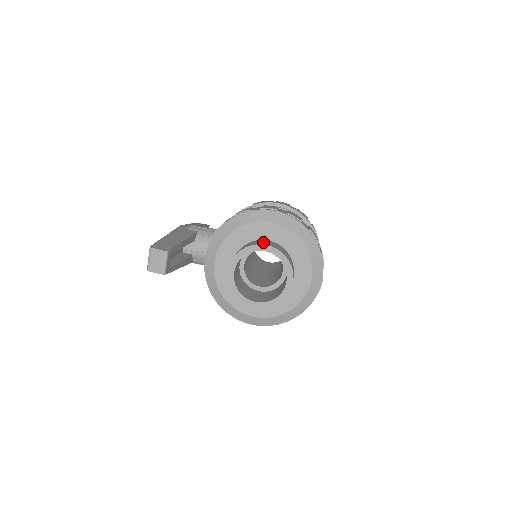
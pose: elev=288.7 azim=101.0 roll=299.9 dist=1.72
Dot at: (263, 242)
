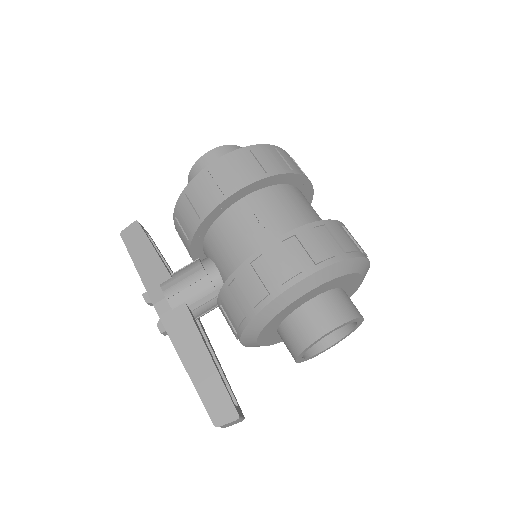
Dot at: (317, 321)
